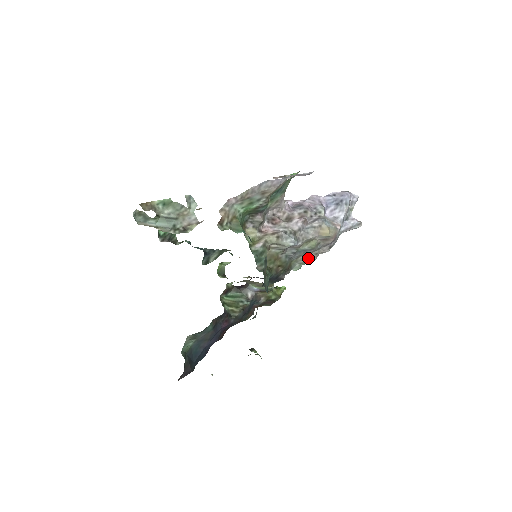
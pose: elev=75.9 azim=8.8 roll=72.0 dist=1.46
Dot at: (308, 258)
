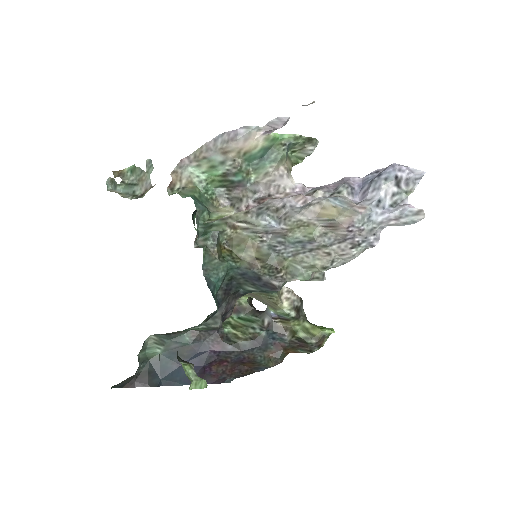
Dot at: (316, 260)
